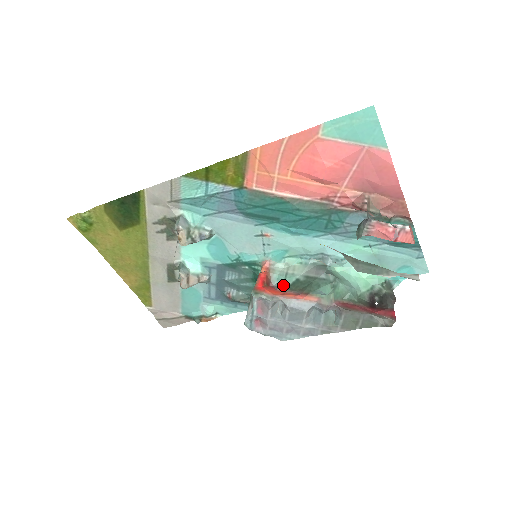
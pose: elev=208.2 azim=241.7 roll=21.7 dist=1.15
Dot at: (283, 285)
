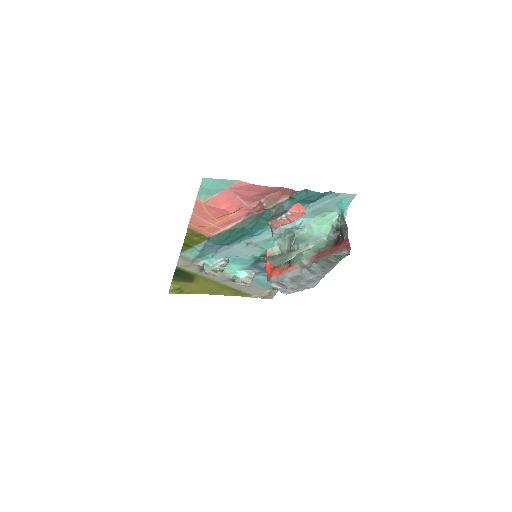
Dot at: occluded
